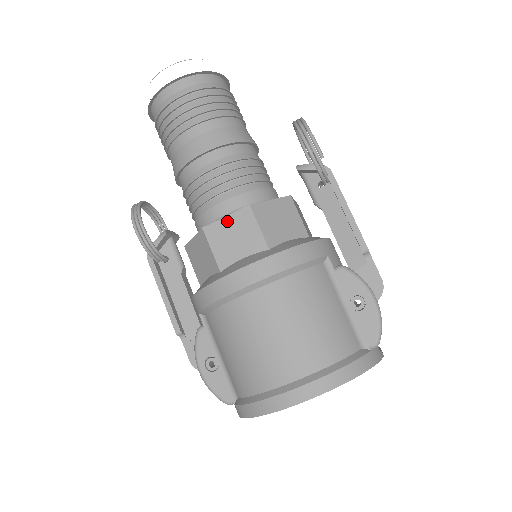
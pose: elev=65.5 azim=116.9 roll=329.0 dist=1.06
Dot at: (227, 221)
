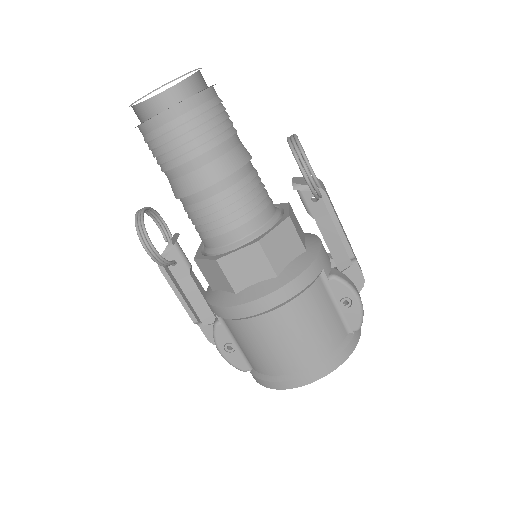
Dot at: (239, 255)
